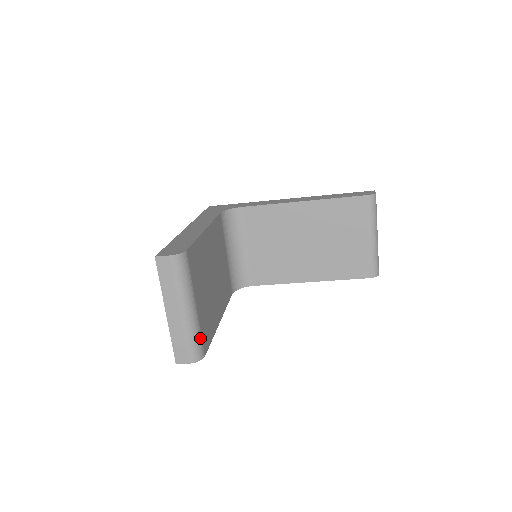
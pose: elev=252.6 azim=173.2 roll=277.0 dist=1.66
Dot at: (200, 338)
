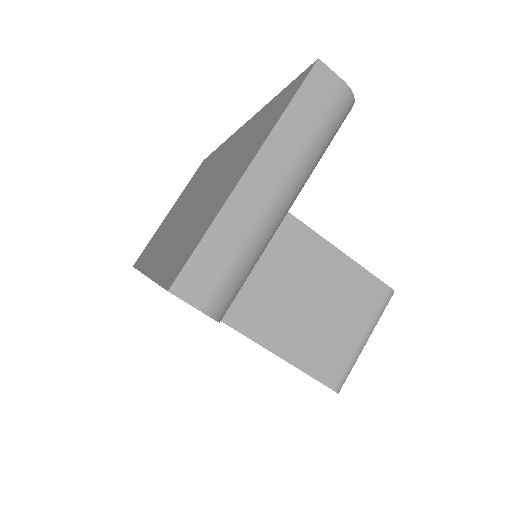
Dot at: (247, 276)
